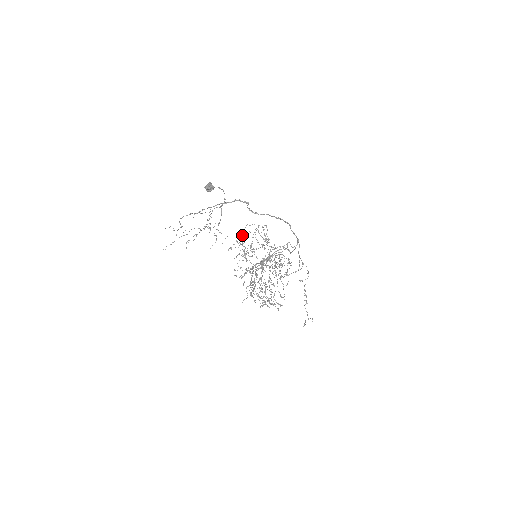
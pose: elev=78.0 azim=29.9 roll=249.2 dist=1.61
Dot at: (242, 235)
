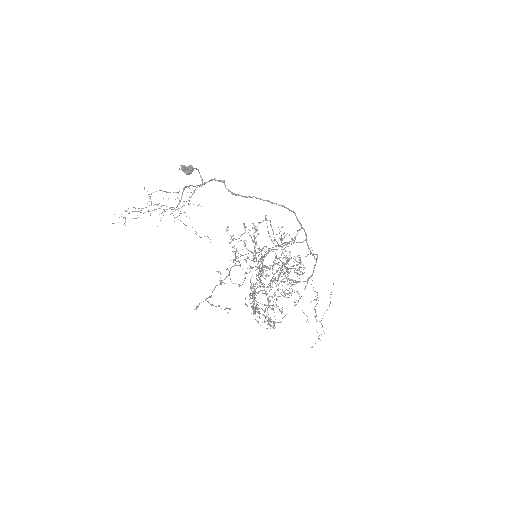
Dot at: (254, 235)
